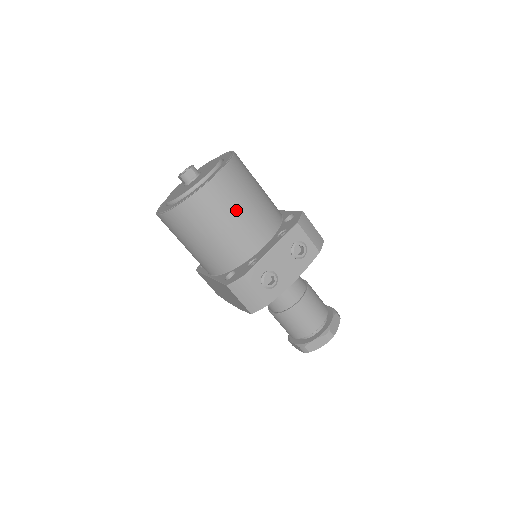
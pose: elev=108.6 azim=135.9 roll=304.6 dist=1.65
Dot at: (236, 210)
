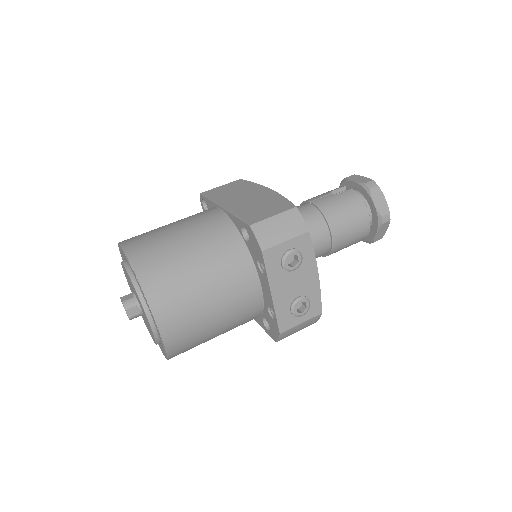
Dot at: (206, 309)
